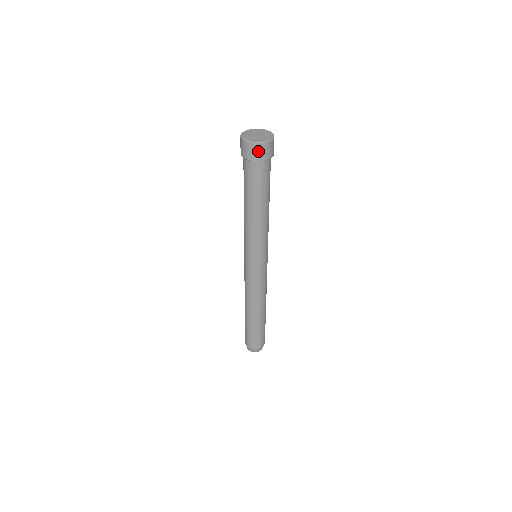
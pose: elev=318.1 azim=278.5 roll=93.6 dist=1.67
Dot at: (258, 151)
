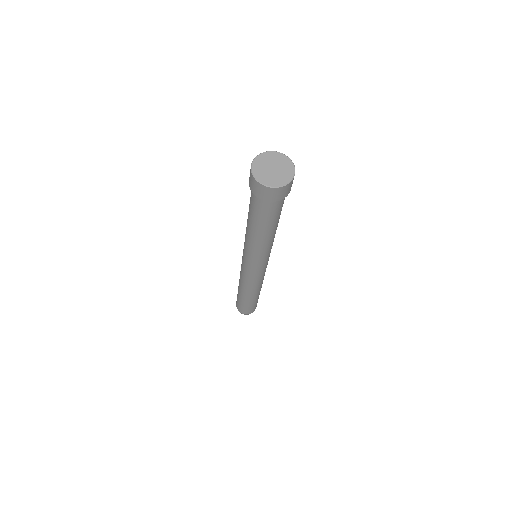
Dot at: (282, 192)
